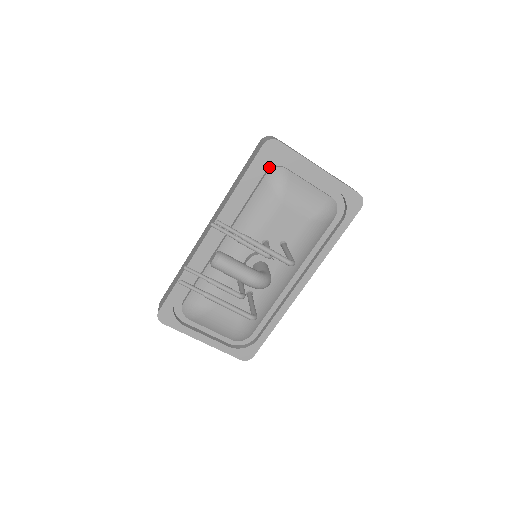
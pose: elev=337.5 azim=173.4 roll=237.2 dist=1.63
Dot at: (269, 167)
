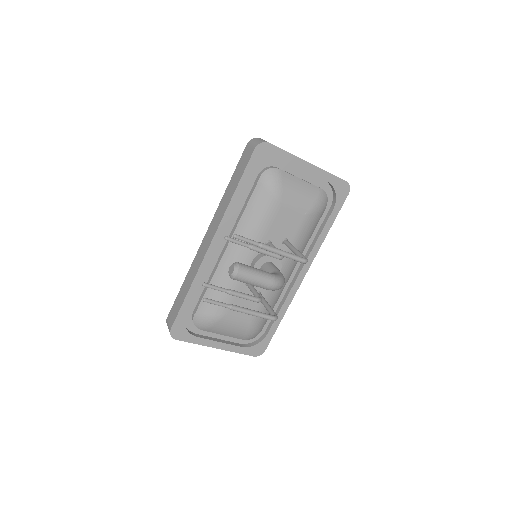
Dot at: (261, 169)
